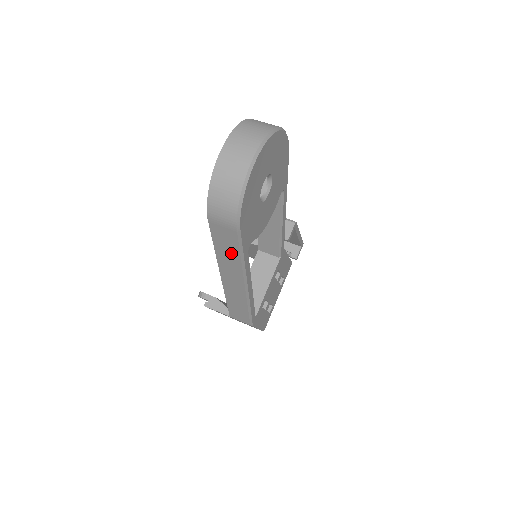
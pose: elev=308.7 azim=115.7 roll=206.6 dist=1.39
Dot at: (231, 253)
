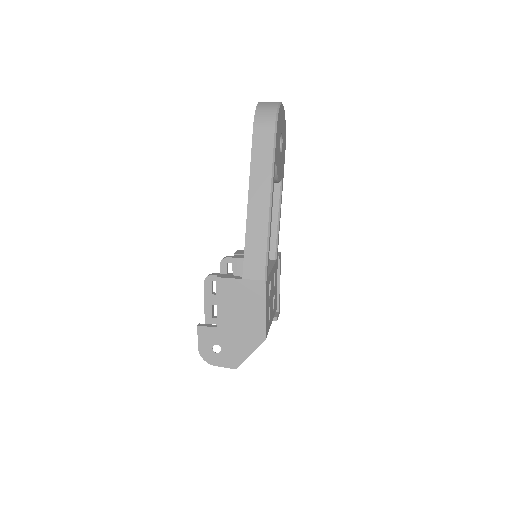
Dot at: (265, 159)
